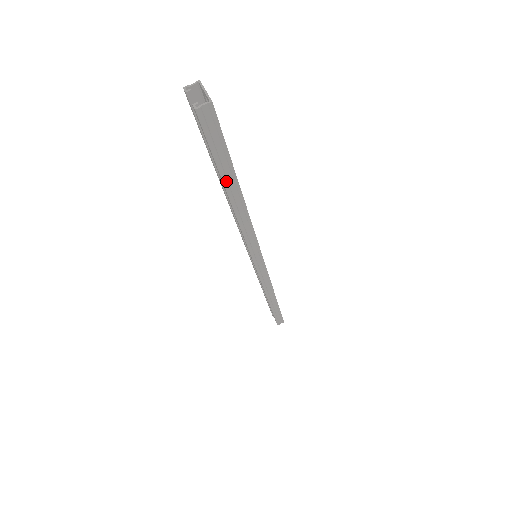
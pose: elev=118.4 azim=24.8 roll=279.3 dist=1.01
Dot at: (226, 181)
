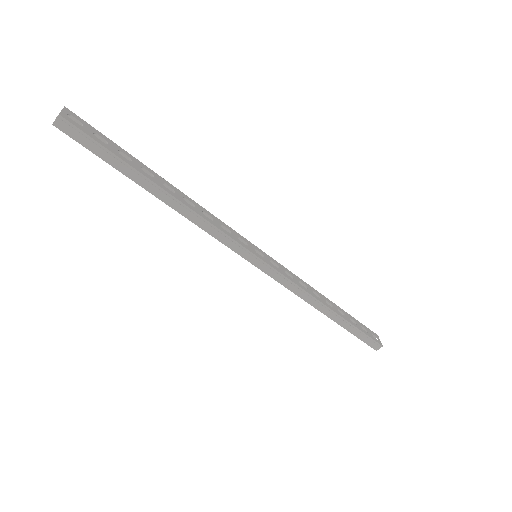
Dot at: (132, 177)
